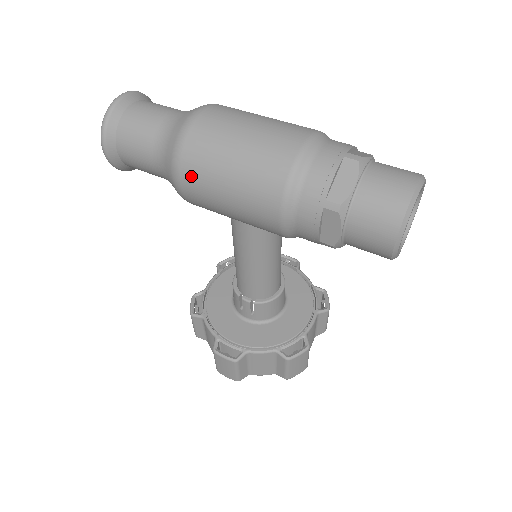
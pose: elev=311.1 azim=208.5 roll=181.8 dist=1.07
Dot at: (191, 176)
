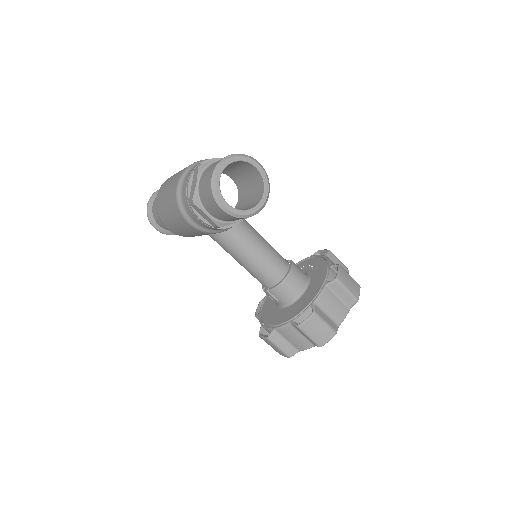
Dot at: (164, 221)
